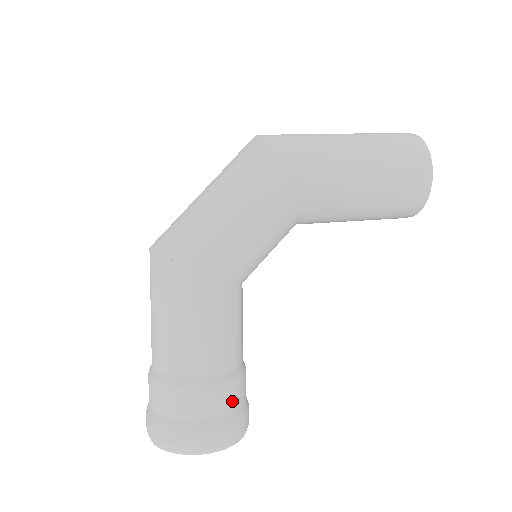
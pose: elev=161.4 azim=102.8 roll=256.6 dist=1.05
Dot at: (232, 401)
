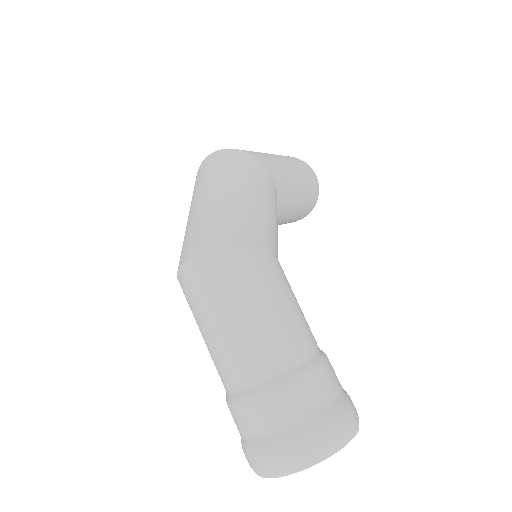
Dot at: occluded
